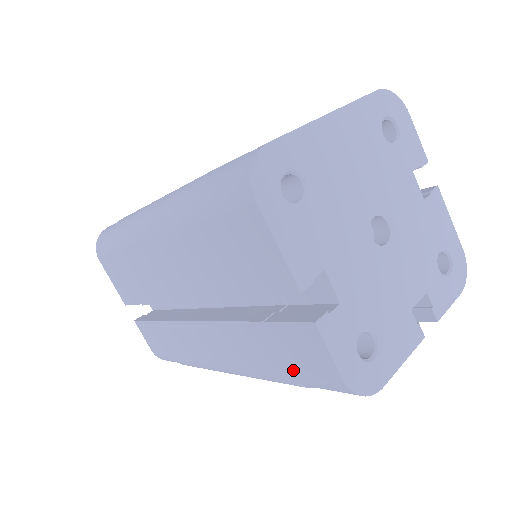
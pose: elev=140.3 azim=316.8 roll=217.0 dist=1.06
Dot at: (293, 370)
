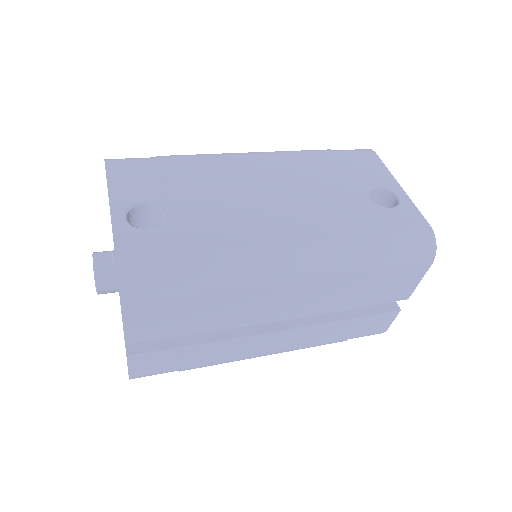
Dot at: (354, 335)
